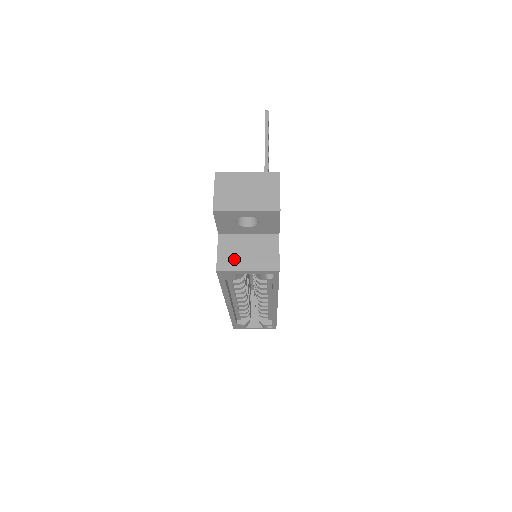
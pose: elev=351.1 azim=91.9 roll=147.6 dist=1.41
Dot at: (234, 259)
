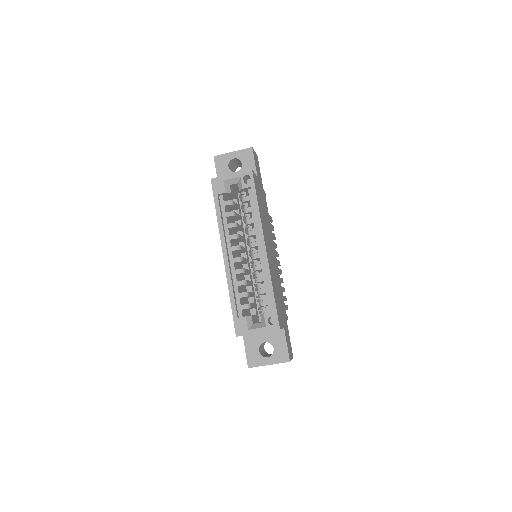
Dot at: occluded
